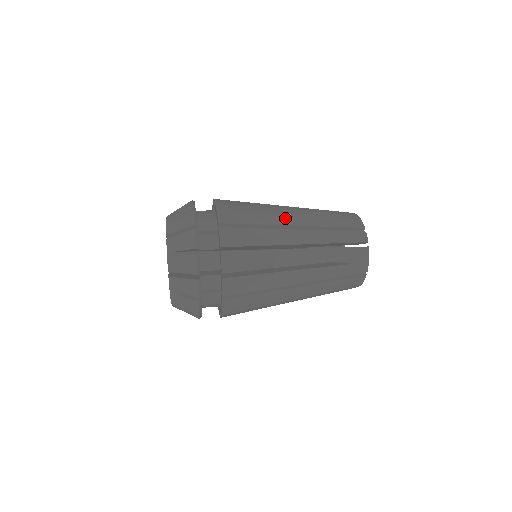
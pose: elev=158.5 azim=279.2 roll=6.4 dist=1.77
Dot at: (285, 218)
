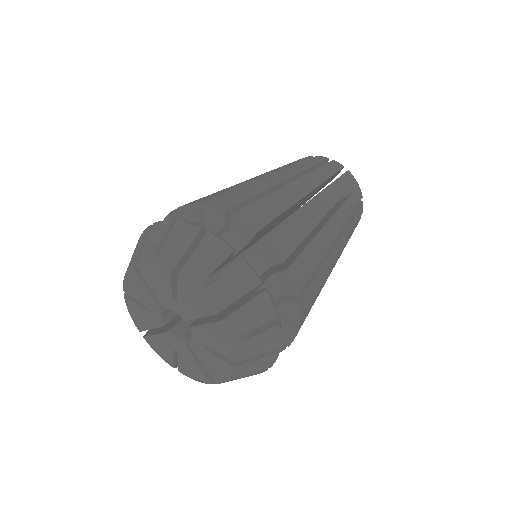
Dot at: (269, 179)
